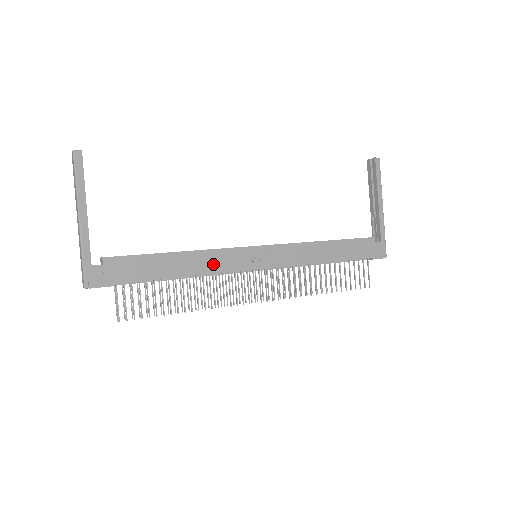
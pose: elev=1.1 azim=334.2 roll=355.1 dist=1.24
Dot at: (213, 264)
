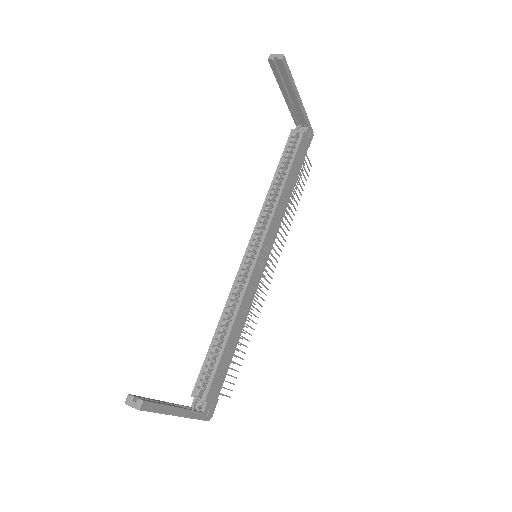
Dot at: (247, 304)
